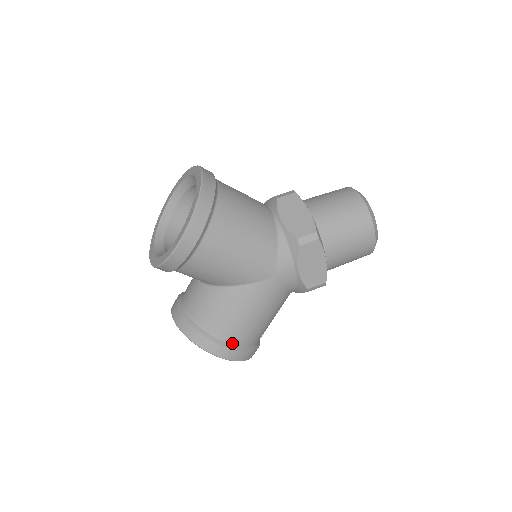
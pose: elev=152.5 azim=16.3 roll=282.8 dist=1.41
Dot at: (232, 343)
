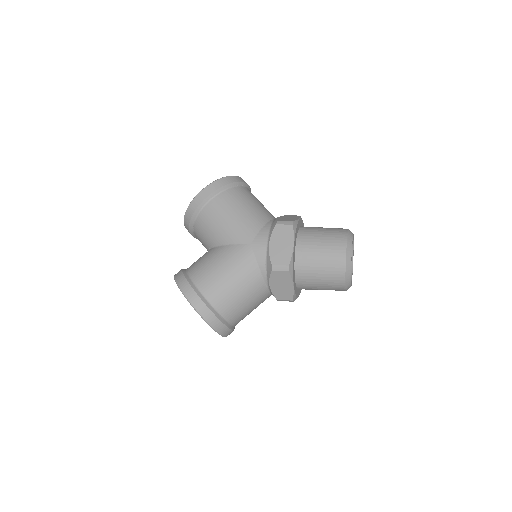
Dot at: (198, 289)
